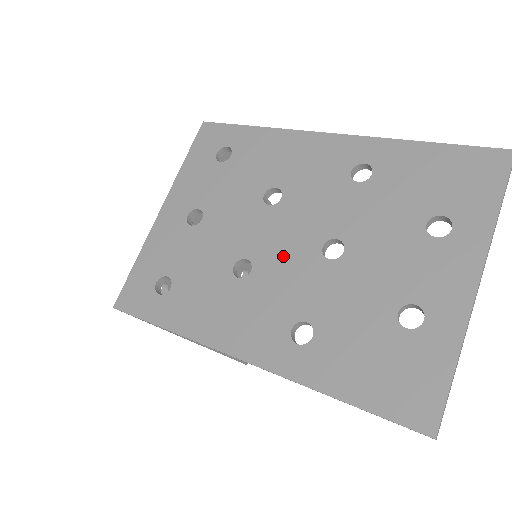
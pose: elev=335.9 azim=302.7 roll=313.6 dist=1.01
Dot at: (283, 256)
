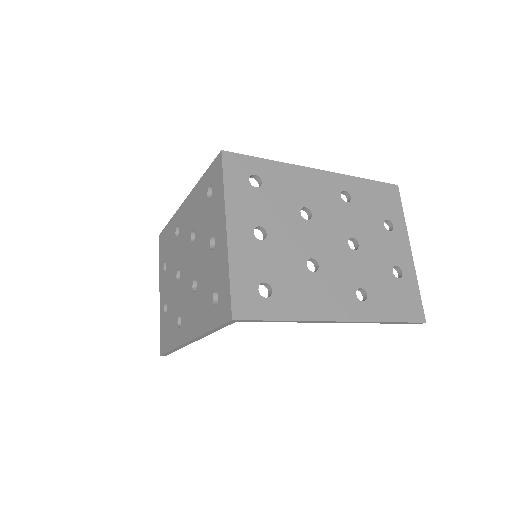
Dot at: (332, 252)
